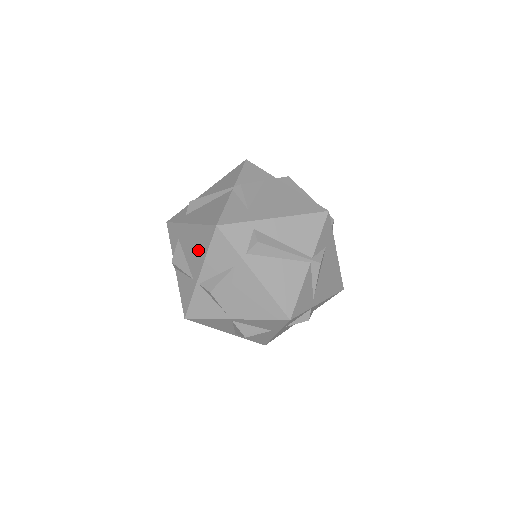
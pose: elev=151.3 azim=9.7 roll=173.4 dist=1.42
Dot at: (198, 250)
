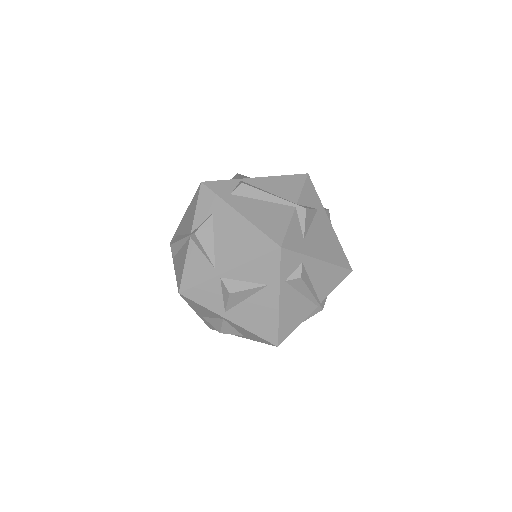
Dot at: (239, 248)
